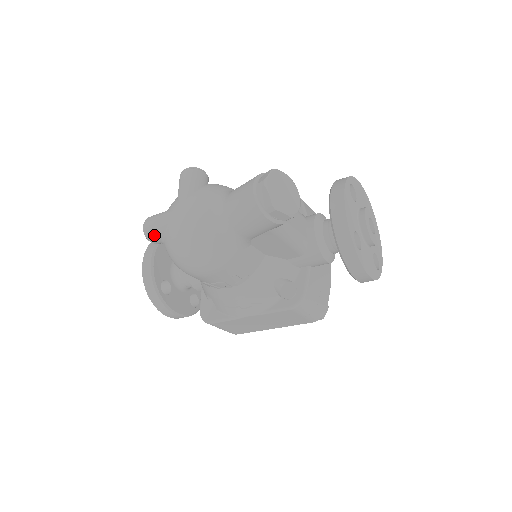
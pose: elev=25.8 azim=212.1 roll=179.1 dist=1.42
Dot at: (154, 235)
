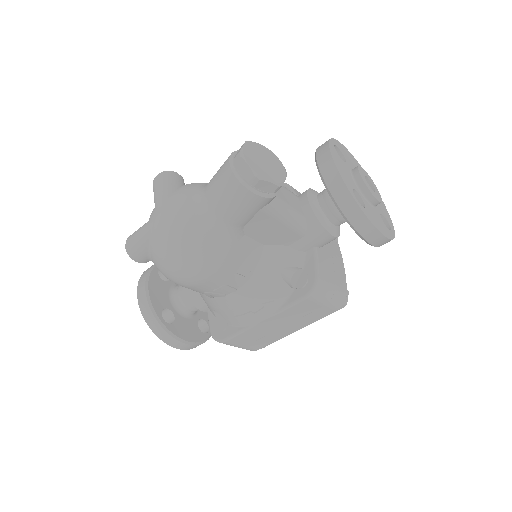
Dot at: (138, 252)
